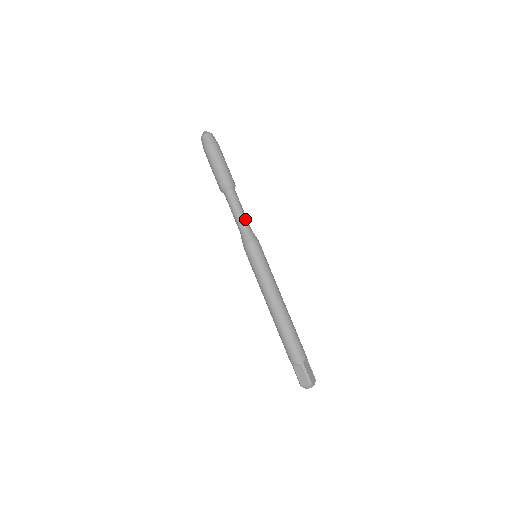
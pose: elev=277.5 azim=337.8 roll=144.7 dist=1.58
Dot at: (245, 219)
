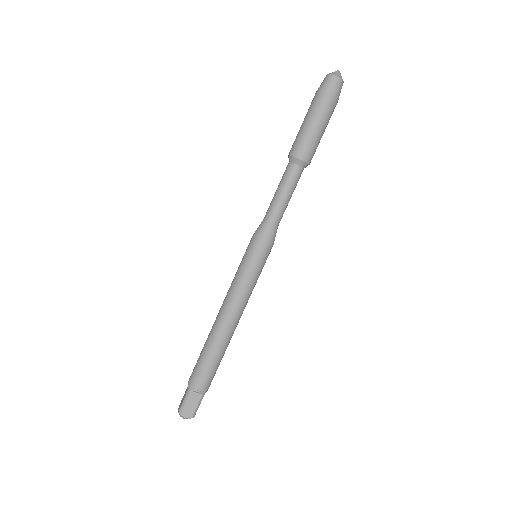
Dot at: (277, 208)
